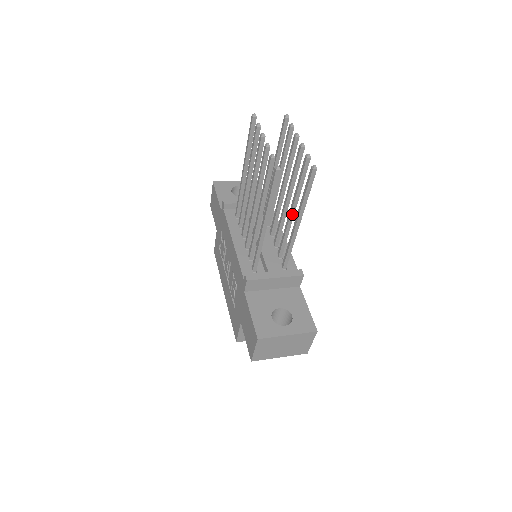
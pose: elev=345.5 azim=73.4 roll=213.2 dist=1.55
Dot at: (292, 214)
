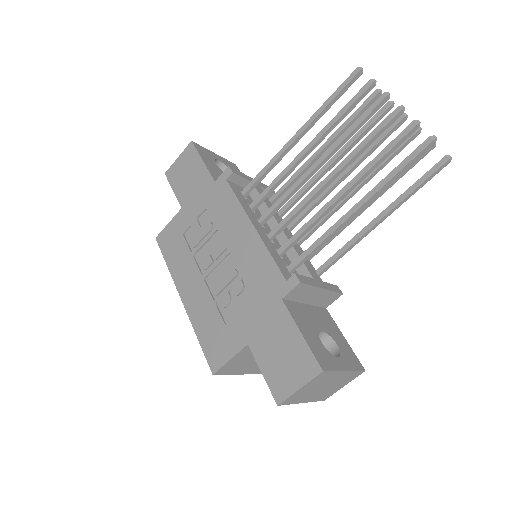
Dot at: (362, 211)
